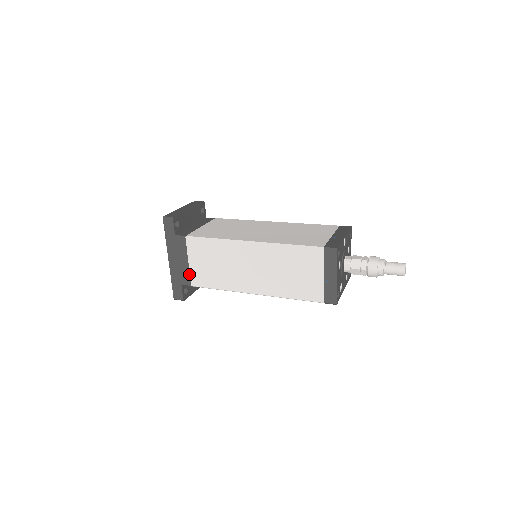
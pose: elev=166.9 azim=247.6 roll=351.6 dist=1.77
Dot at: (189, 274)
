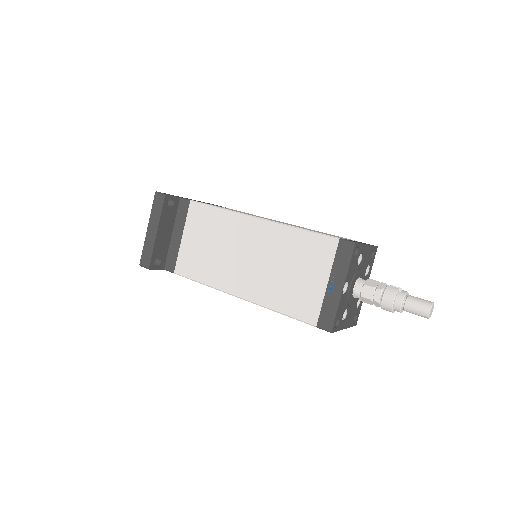
Dot at: occluded
